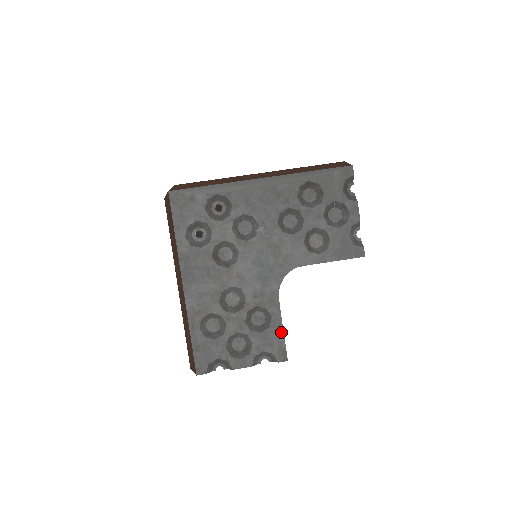
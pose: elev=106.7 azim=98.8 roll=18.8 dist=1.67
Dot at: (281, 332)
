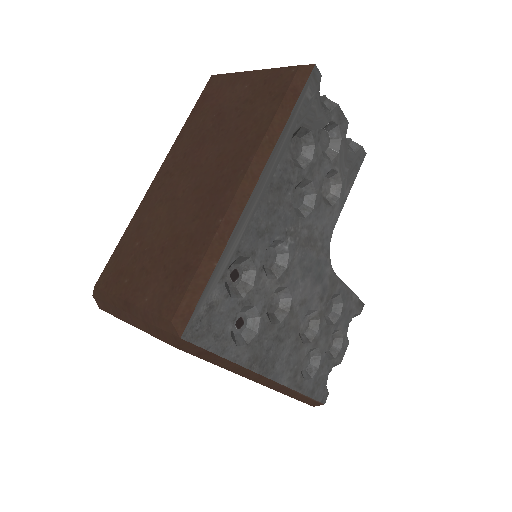
Dot at: (351, 294)
